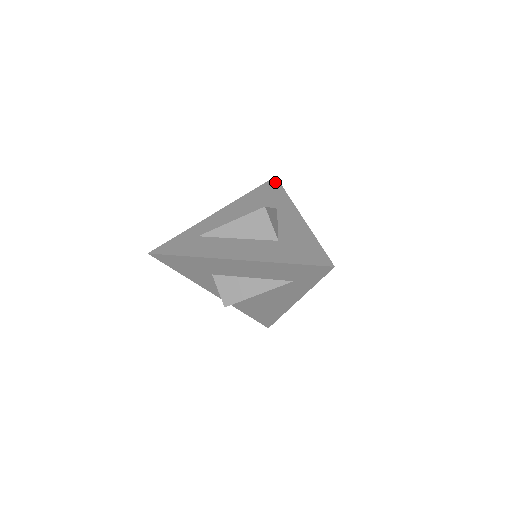
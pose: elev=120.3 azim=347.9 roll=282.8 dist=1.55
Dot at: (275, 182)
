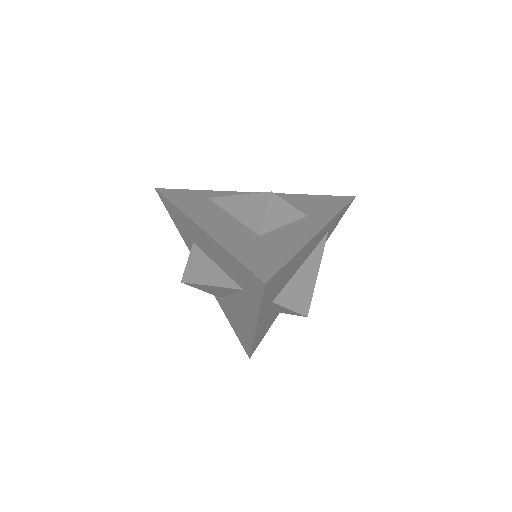
Dot at: (346, 199)
